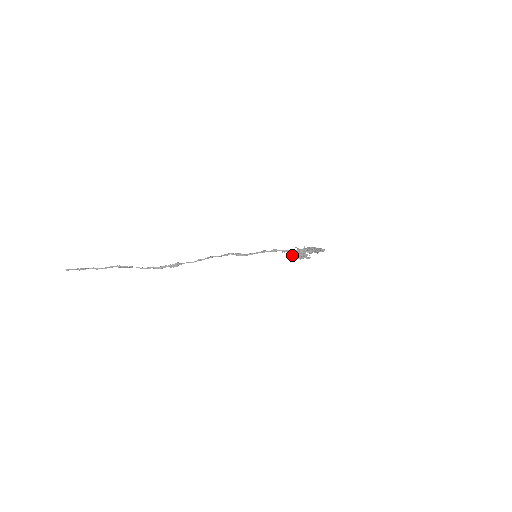
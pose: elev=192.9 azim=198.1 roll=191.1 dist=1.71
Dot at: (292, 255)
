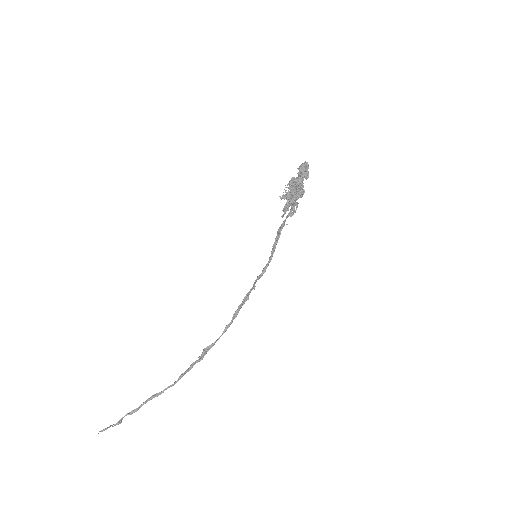
Dot at: (284, 211)
